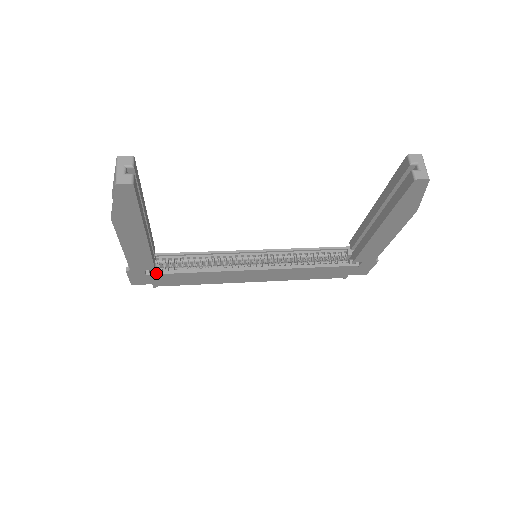
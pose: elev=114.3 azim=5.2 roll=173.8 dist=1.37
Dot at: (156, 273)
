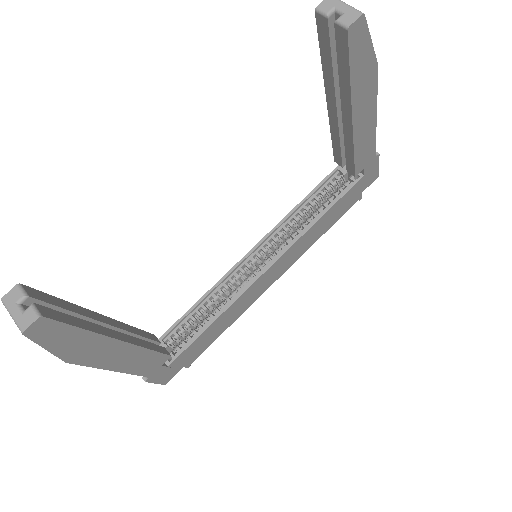
Dot at: (176, 357)
